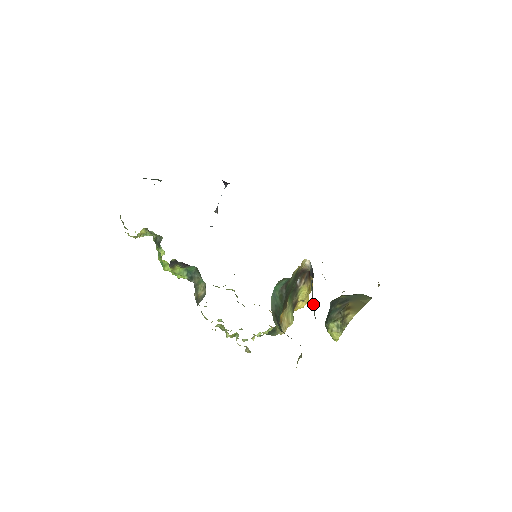
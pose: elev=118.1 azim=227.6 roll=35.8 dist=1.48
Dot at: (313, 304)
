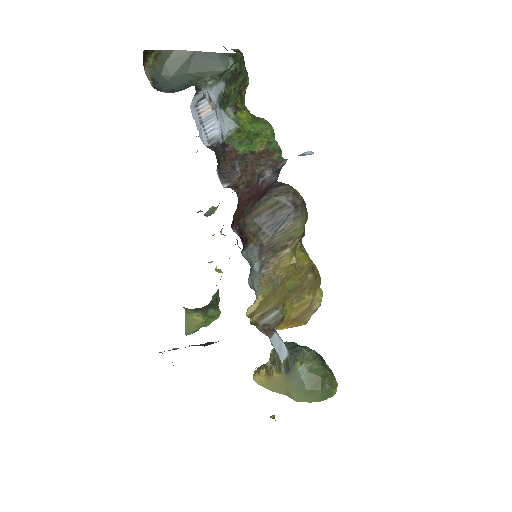
Dot at: occluded
